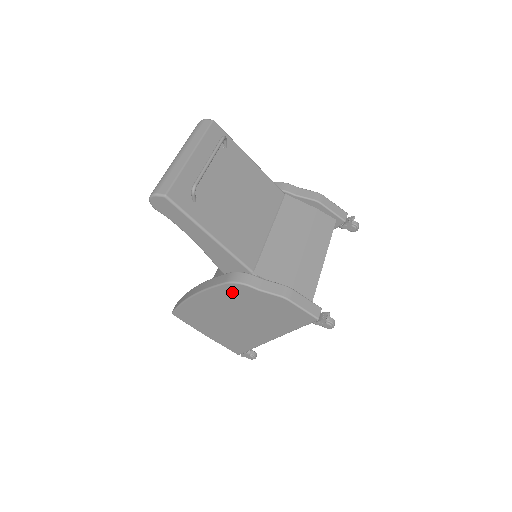
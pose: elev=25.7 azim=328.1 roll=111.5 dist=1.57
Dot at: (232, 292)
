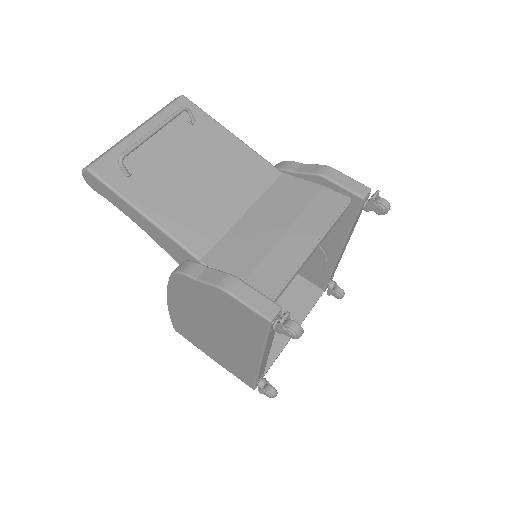
Dot at: (183, 288)
